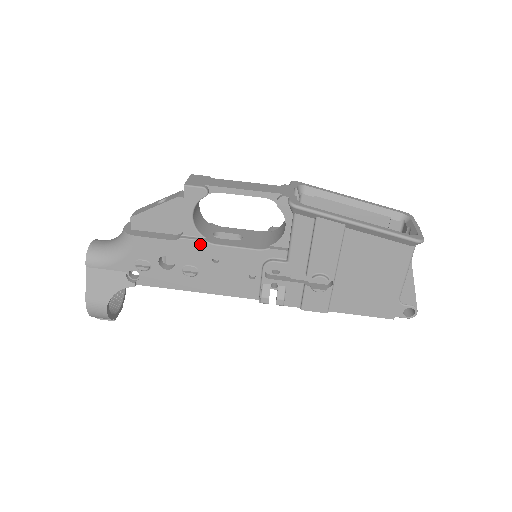
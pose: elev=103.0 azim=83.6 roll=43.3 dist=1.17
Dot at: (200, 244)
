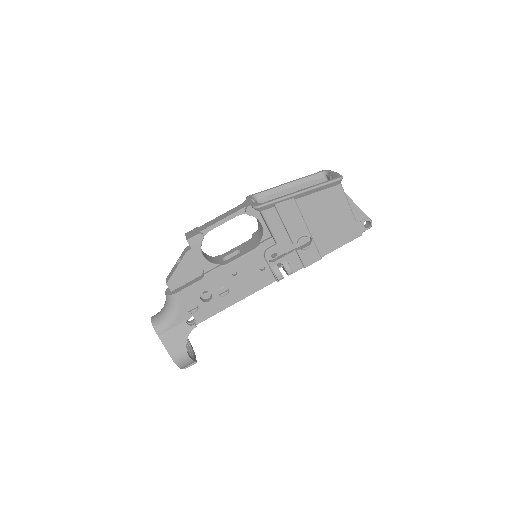
Dot at: (219, 270)
